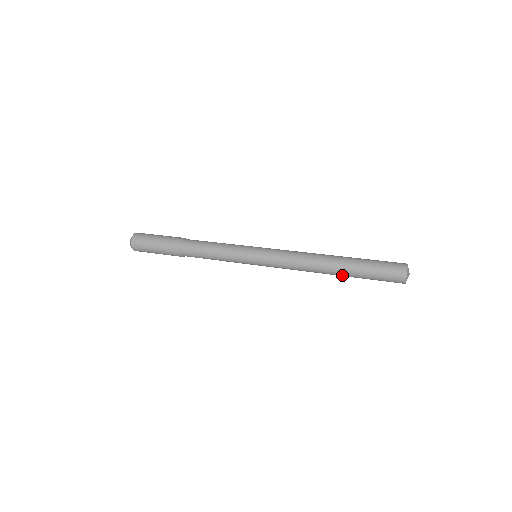
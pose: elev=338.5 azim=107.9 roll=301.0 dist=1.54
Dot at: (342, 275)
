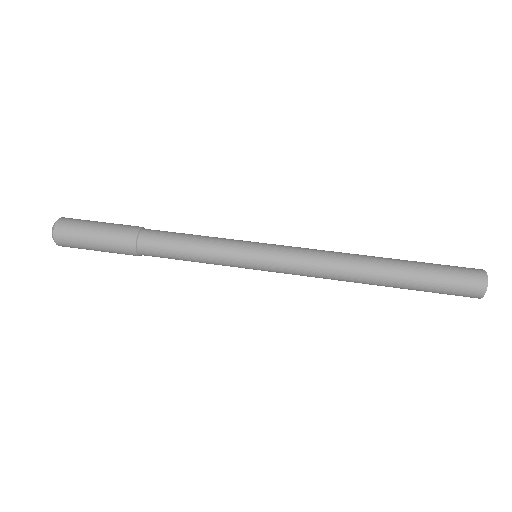
Dot at: (387, 286)
